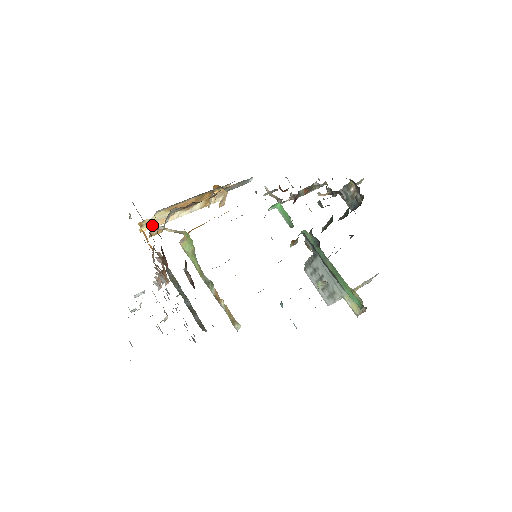
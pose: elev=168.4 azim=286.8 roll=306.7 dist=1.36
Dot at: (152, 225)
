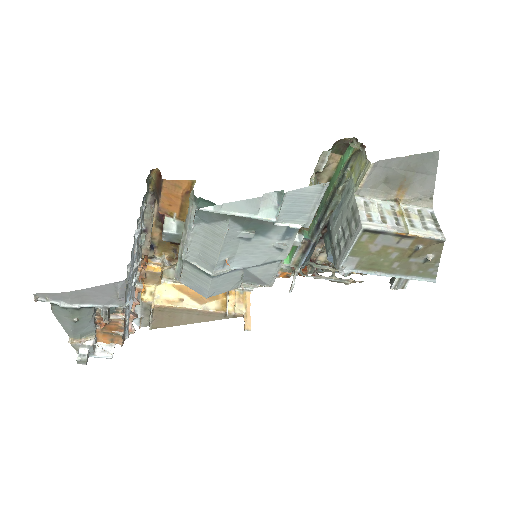
Dot at: (156, 301)
